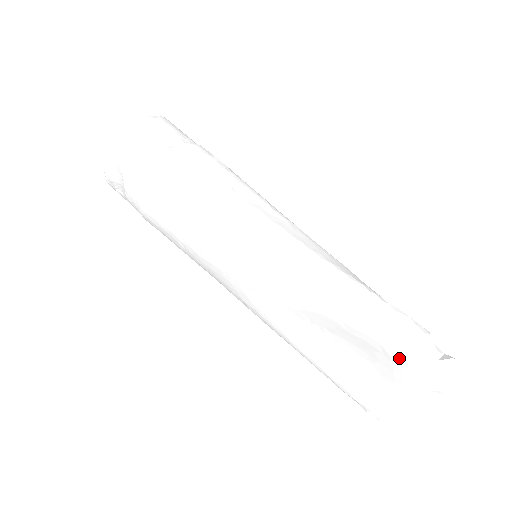
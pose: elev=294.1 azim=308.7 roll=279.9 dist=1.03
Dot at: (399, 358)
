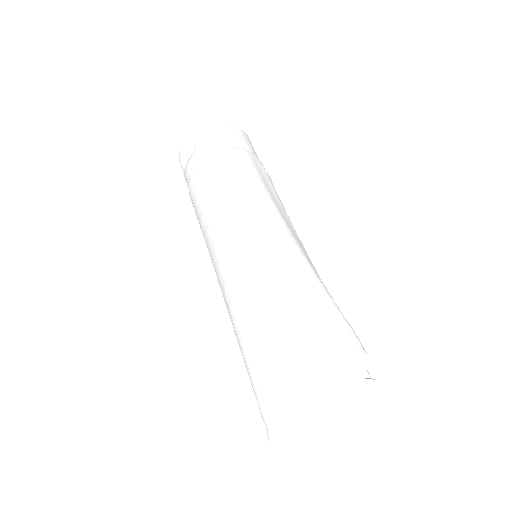
Dot at: (330, 369)
